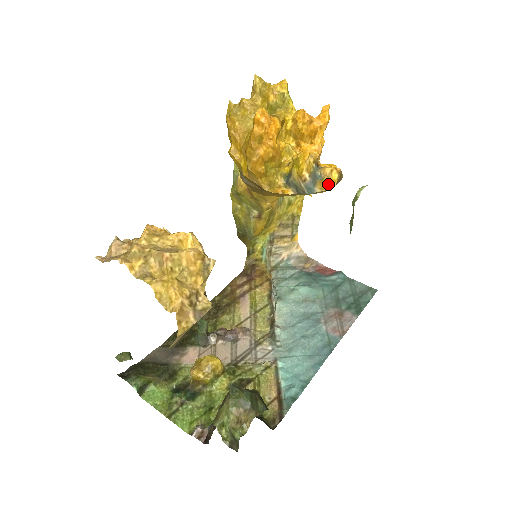
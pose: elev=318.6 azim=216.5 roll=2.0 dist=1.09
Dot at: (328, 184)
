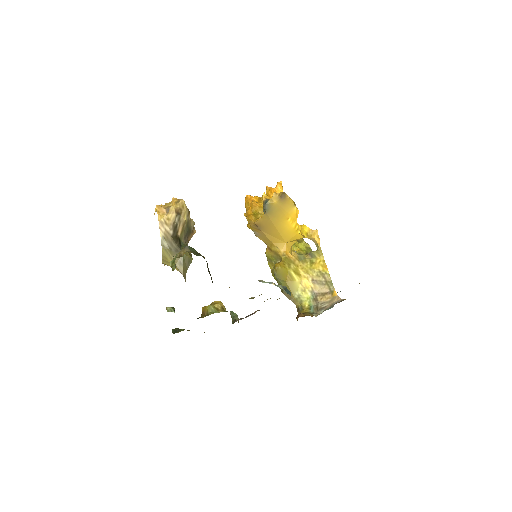
Dot at: (273, 195)
